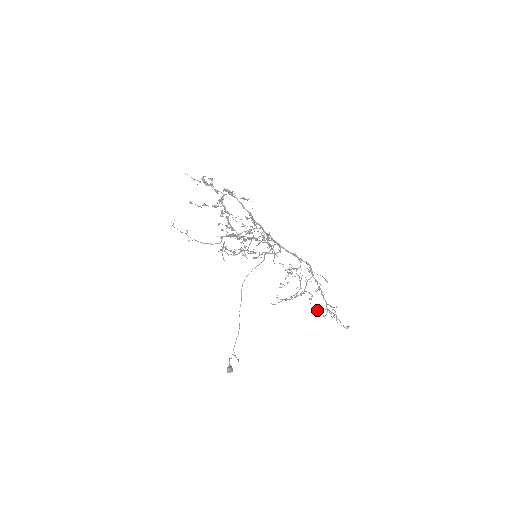
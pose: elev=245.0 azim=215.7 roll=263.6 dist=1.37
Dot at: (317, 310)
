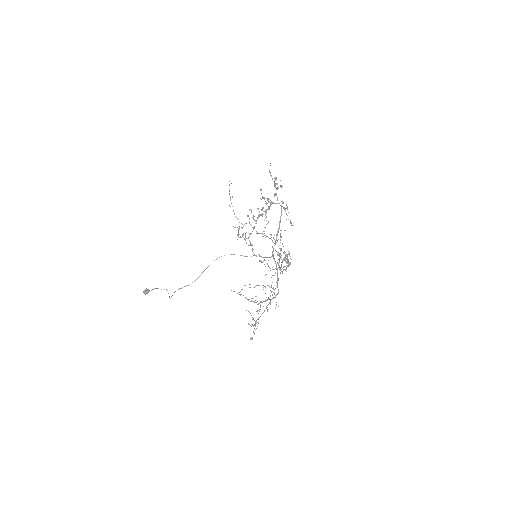
Dot at: occluded
